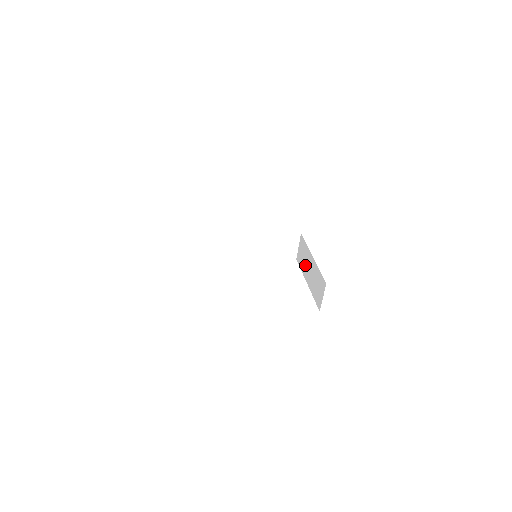
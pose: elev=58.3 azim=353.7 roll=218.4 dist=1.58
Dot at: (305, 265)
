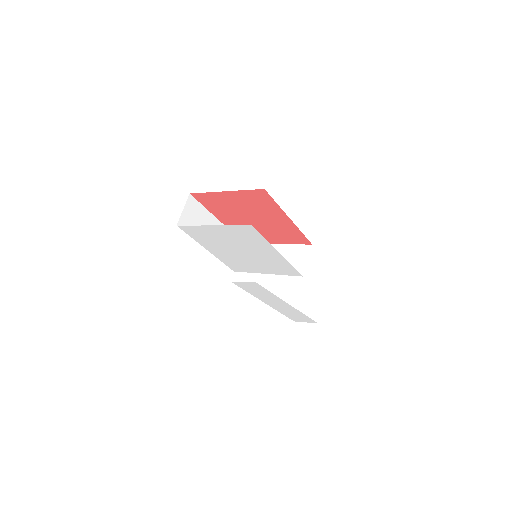
Dot at: occluded
